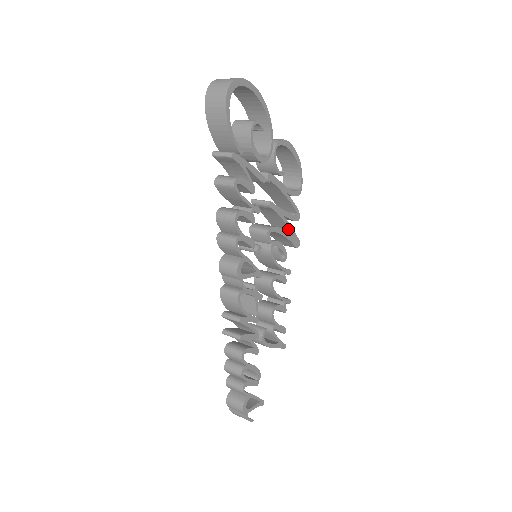
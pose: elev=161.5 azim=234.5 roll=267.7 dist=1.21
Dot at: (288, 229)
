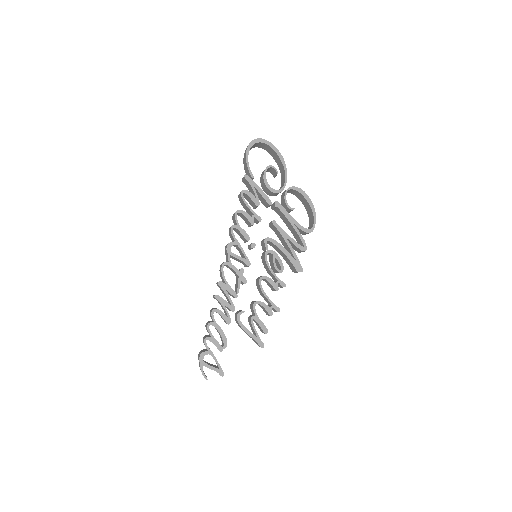
Dot at: (291, 252)
